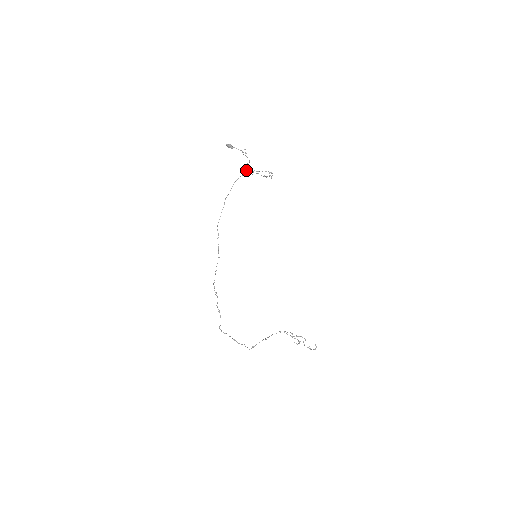
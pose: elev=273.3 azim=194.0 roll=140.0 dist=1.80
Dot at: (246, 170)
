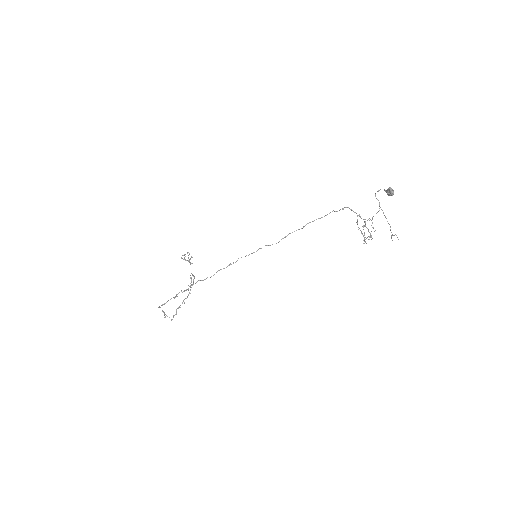
Dot at: occluded
